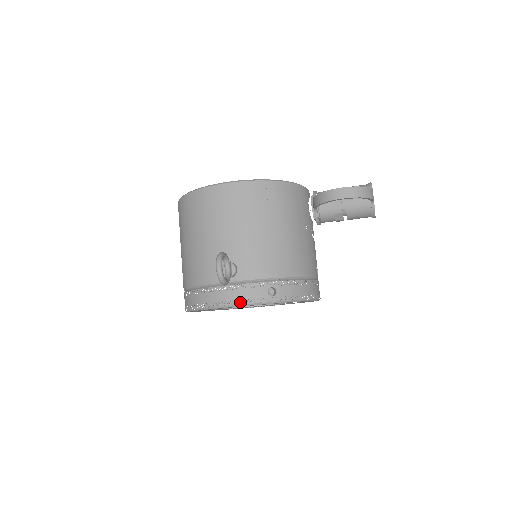
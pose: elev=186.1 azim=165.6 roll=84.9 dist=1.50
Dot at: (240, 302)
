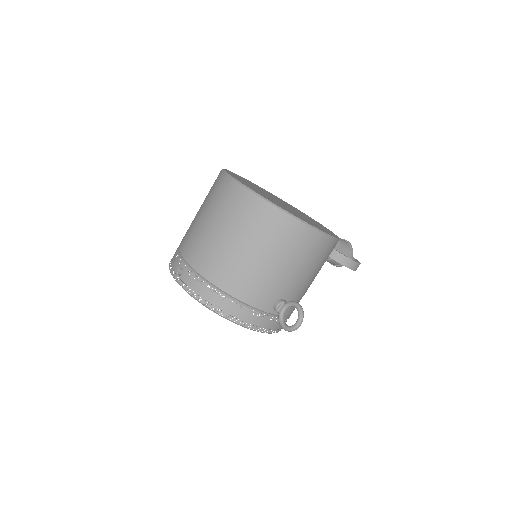
Dot at: occluded
